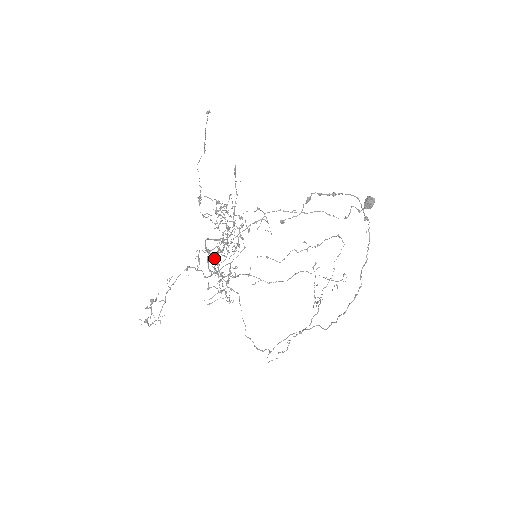
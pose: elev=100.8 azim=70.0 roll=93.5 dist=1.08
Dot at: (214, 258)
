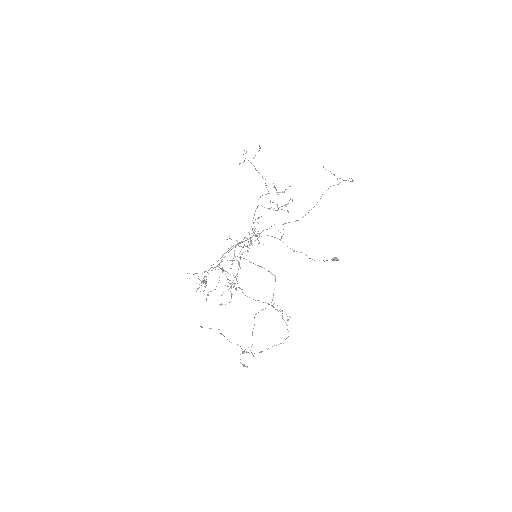
Dot at: occluded
